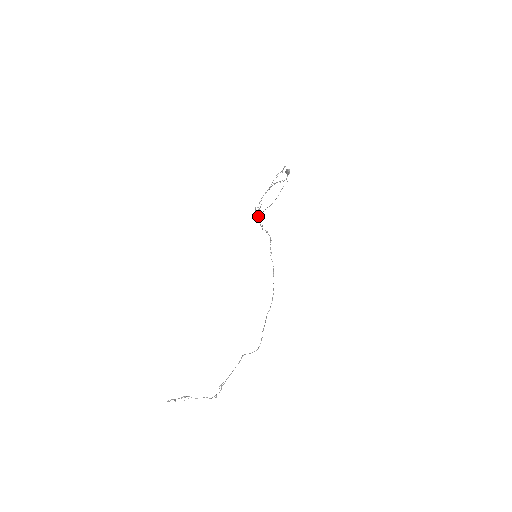
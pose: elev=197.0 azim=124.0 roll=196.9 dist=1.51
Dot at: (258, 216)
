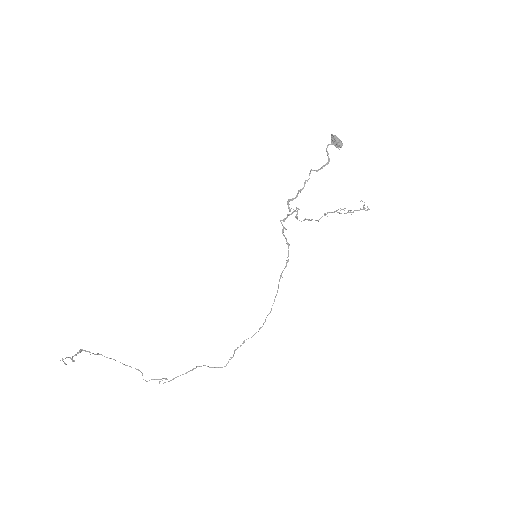
Dot at: (289, 215)
